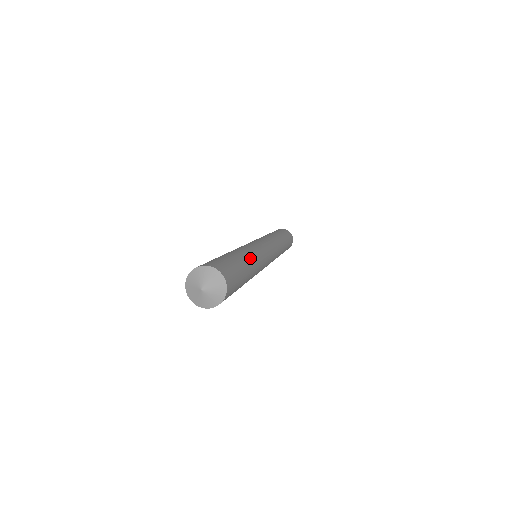
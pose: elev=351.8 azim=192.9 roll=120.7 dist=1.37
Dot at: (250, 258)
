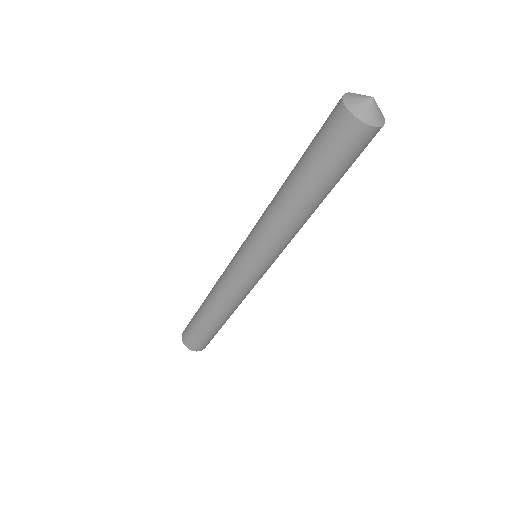
Dot at: occluded
